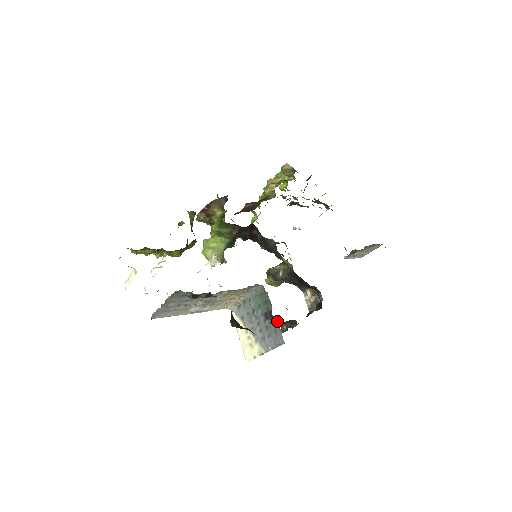
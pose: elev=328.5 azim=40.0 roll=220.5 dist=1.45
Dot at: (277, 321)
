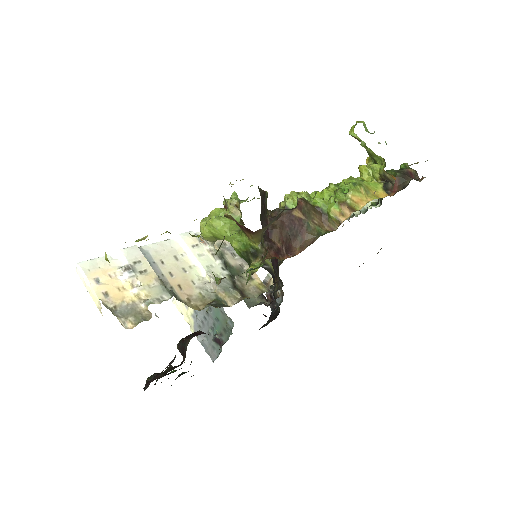
Dot at: (221, 351)
